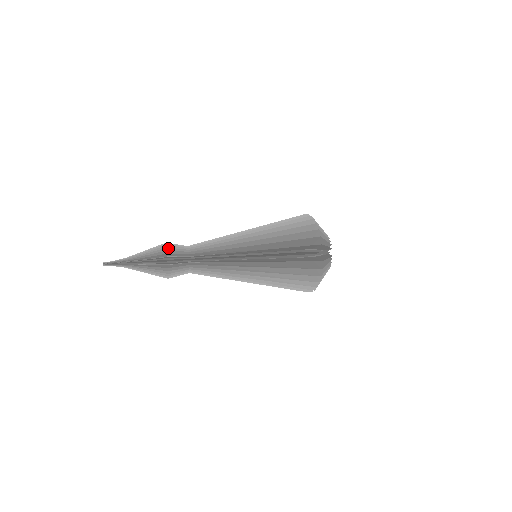
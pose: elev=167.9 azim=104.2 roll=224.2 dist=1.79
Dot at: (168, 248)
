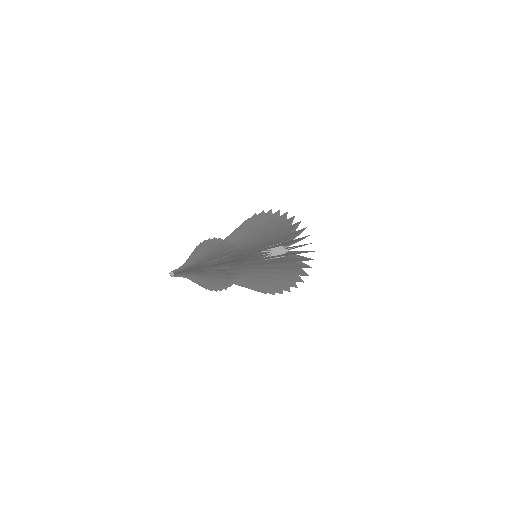
Dot at: (235, 249)
